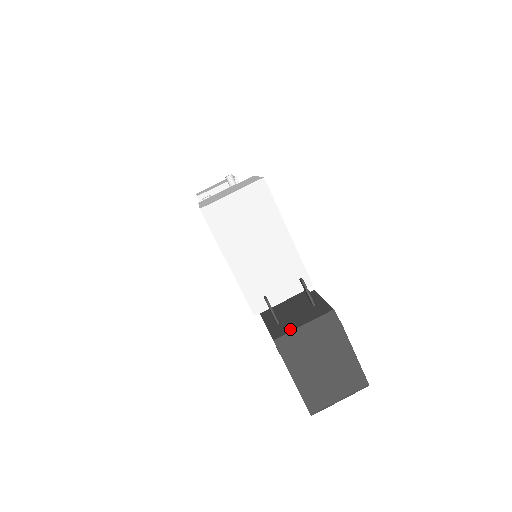
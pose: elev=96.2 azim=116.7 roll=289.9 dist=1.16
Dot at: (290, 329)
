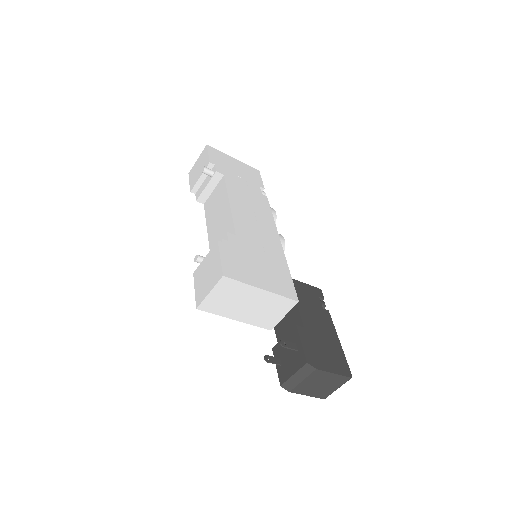
Dot at: (287, 377)
